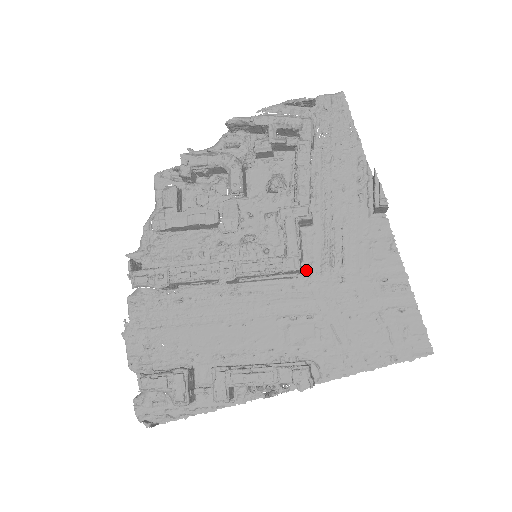
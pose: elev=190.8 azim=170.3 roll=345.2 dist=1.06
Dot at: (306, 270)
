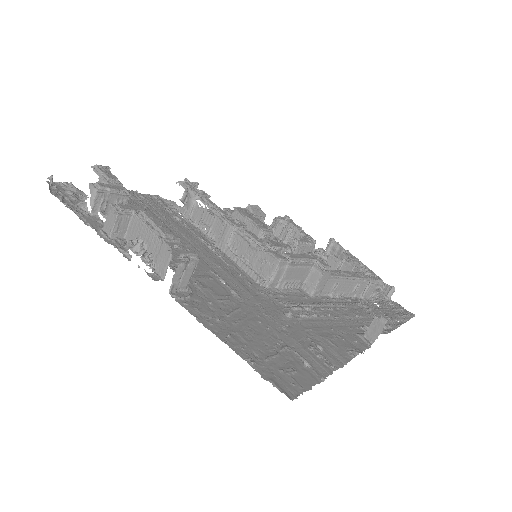
Dot at: (272, 291)
